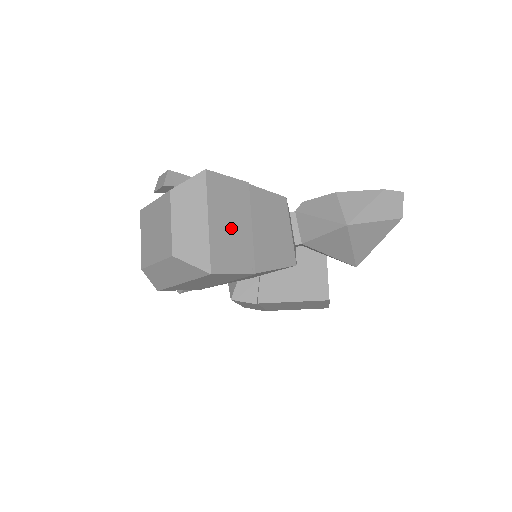
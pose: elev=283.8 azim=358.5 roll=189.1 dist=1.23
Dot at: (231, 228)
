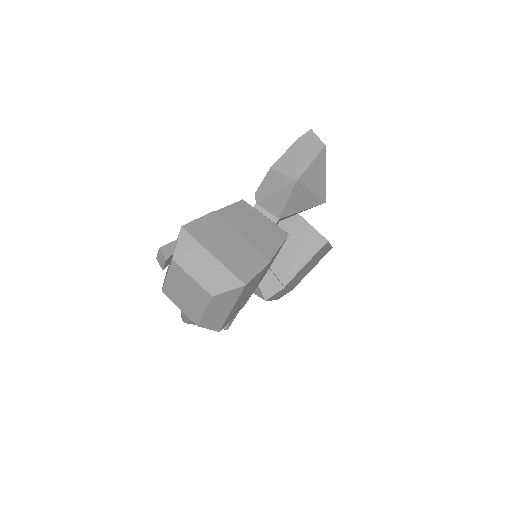
Dot at: (230, 248)
